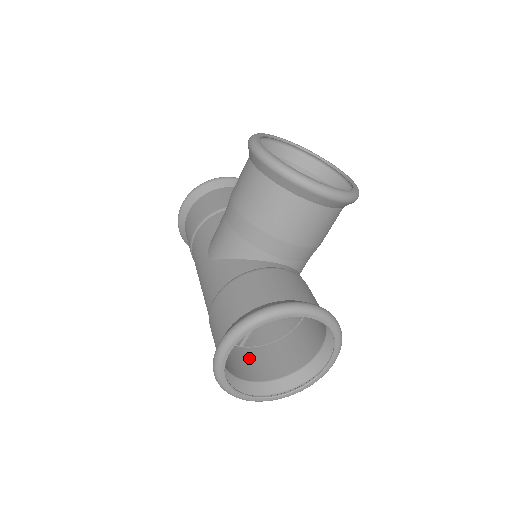
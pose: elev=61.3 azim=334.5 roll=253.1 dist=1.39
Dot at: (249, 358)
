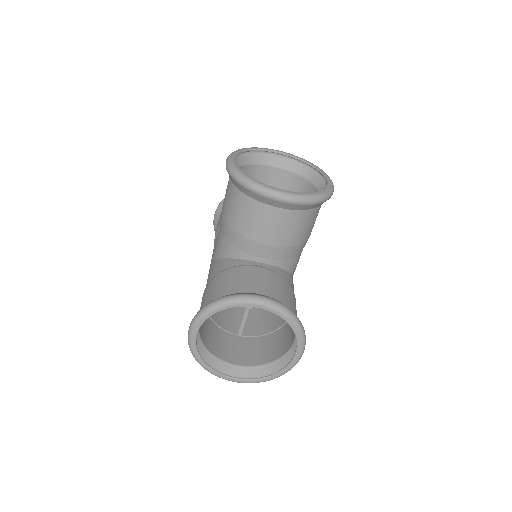
Dot at: (243, 346)
